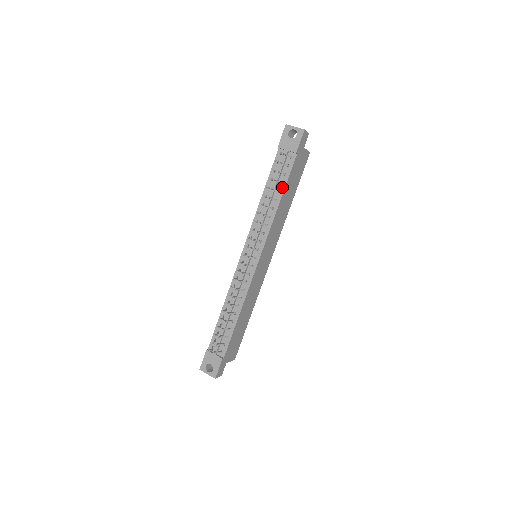
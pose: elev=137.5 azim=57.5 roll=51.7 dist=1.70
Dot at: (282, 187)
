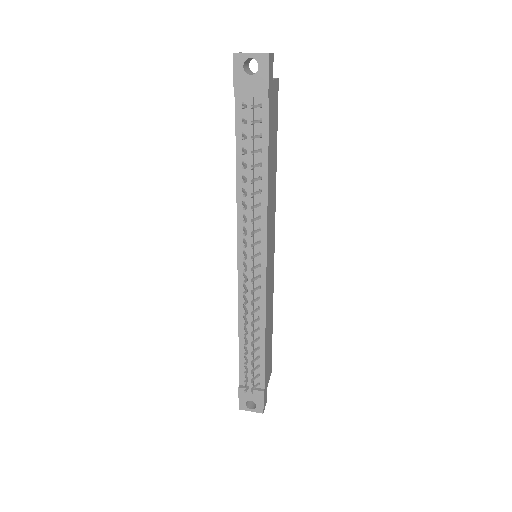
Dot at: (263, 156)
